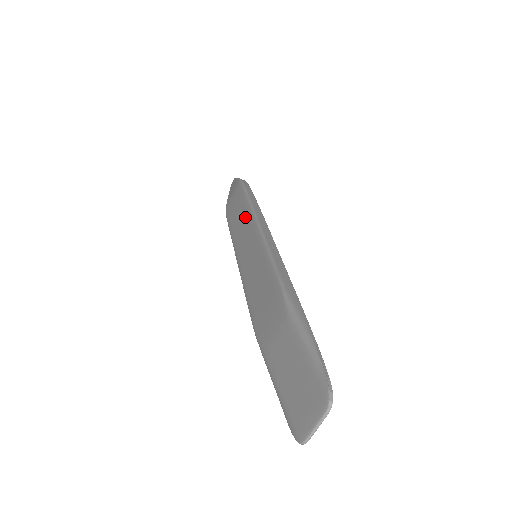
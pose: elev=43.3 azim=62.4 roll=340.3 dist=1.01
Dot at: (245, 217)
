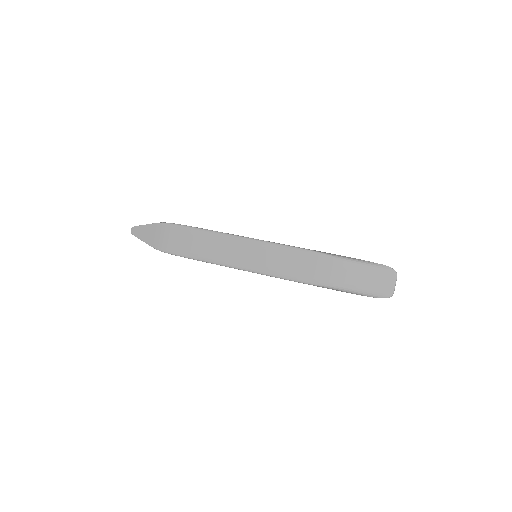
Dot at: (217, 241)
